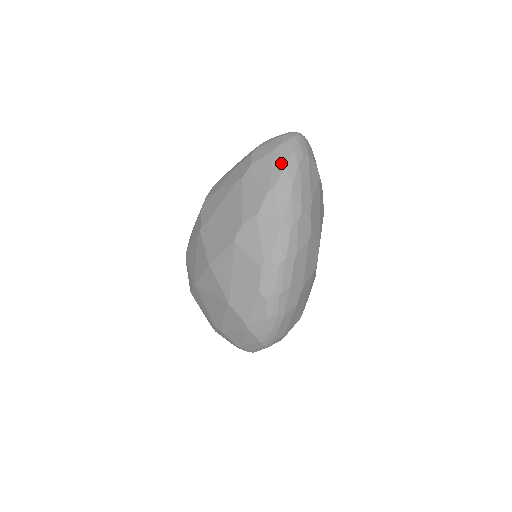
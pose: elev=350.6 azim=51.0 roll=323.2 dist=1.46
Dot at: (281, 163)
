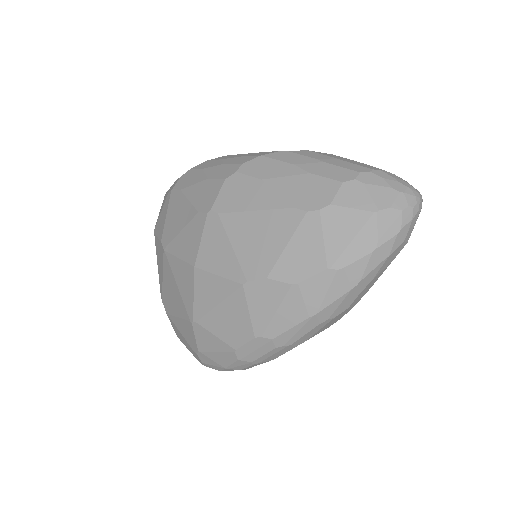
Dot at: (370, 242)
